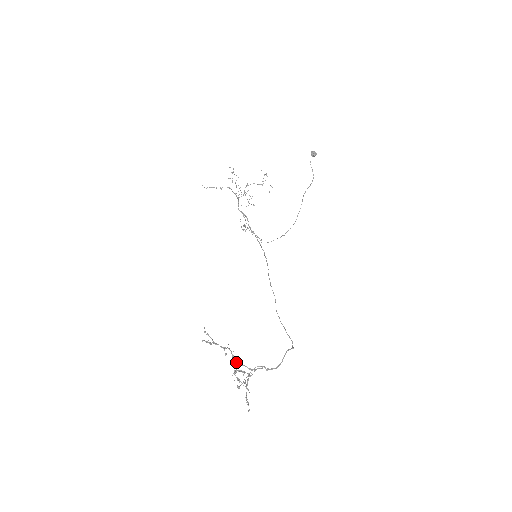
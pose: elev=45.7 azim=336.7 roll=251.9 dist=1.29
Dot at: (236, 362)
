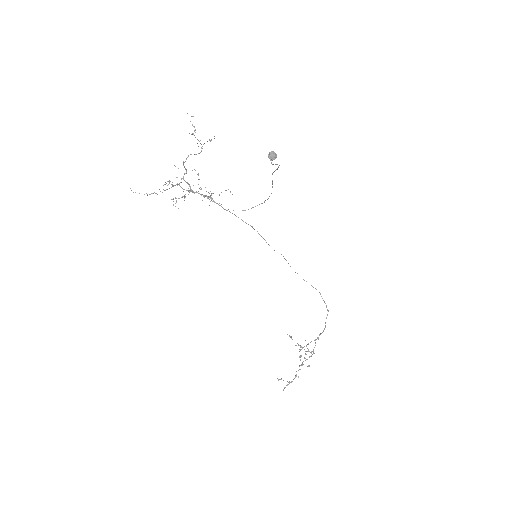
Dot at: (302, 365)
